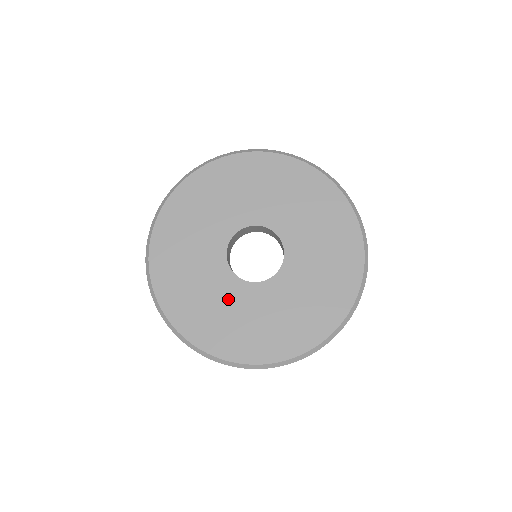
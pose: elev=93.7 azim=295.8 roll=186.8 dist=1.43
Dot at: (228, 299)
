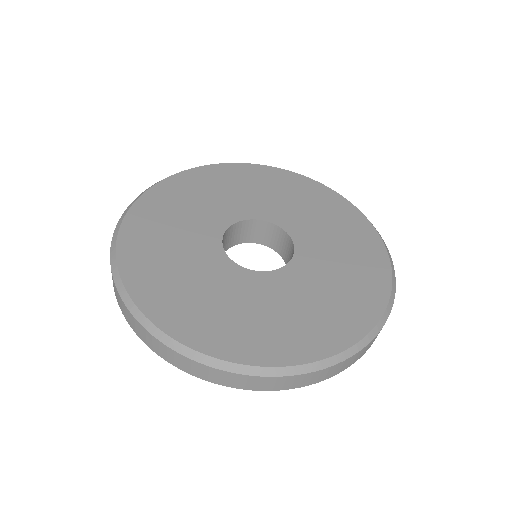
Dot at: (241, 293)
